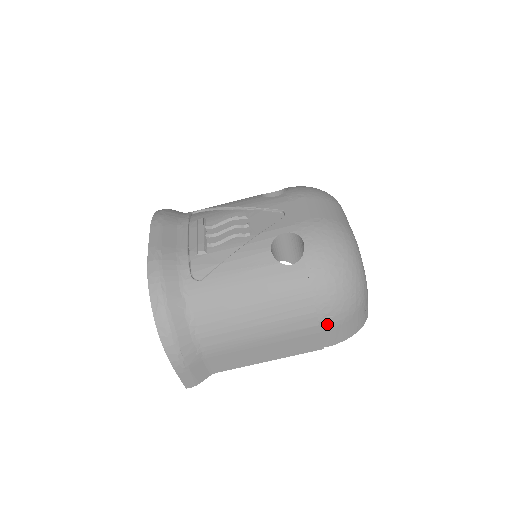
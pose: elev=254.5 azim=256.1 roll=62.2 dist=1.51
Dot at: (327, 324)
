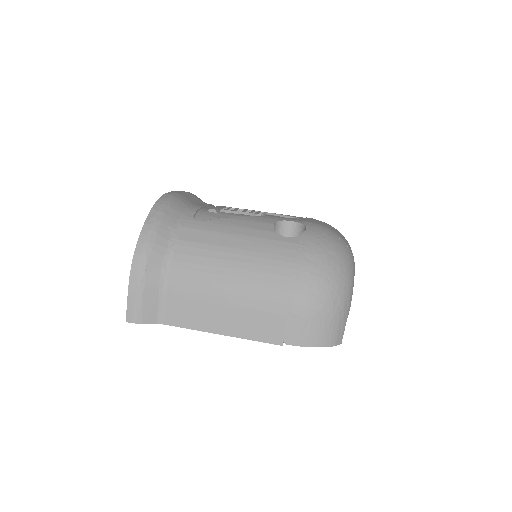
Dot at: (297, 307)
